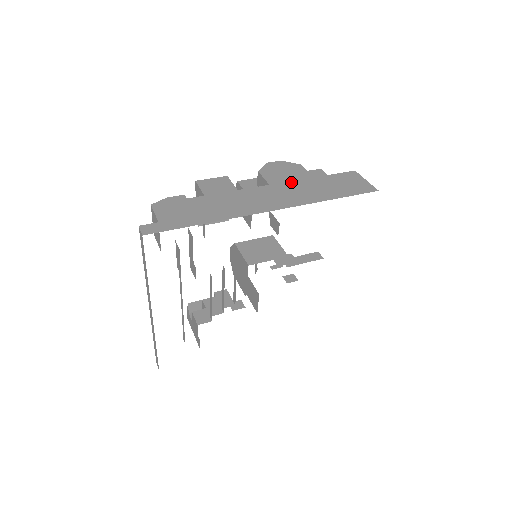
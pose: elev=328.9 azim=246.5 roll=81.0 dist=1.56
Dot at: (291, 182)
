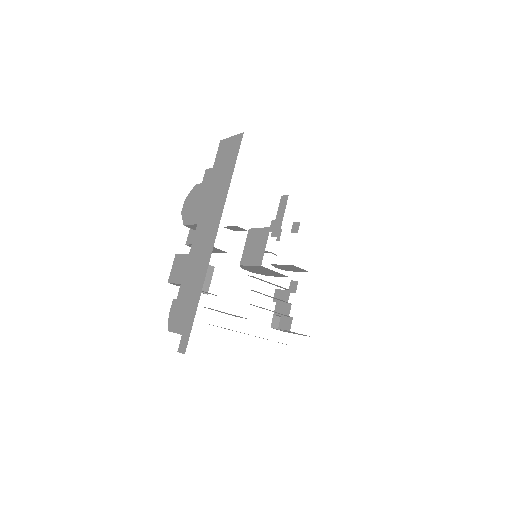
Dot at: (203, 204)
